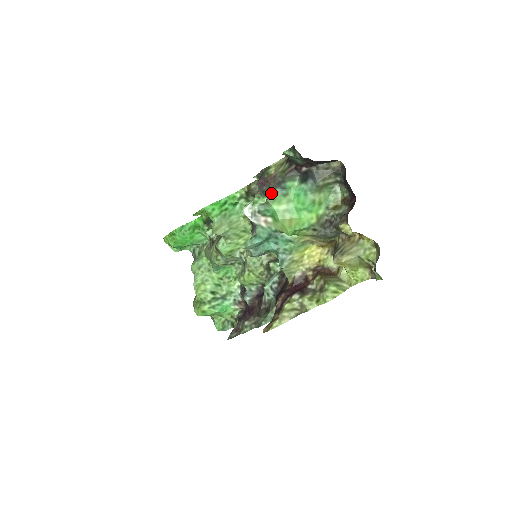
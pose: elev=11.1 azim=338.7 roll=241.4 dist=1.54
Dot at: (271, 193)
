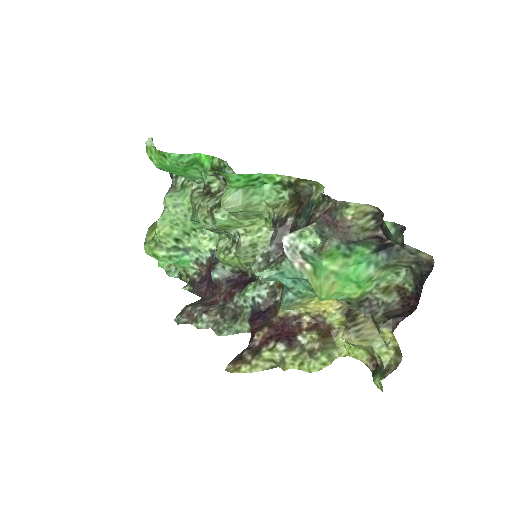
Dot at: (332, 245)
